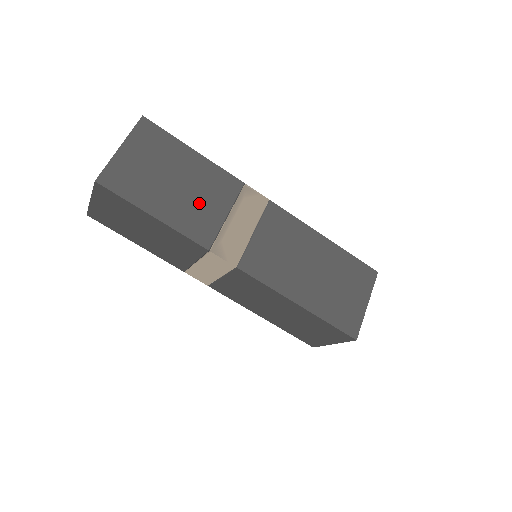
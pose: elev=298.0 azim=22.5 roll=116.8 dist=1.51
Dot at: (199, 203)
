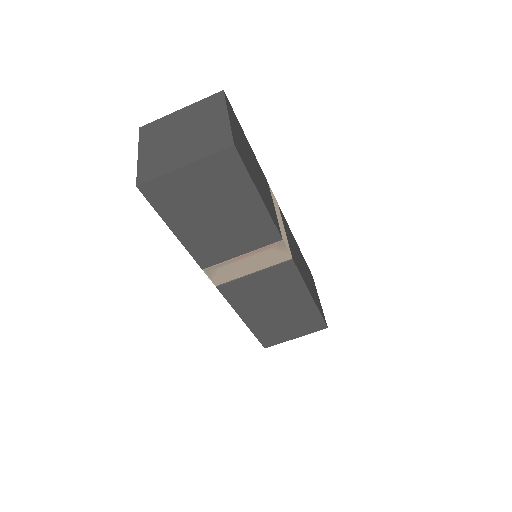
Dot at: (224, 238)
